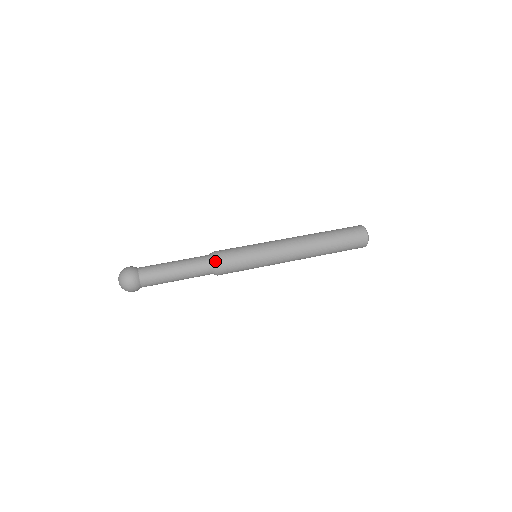
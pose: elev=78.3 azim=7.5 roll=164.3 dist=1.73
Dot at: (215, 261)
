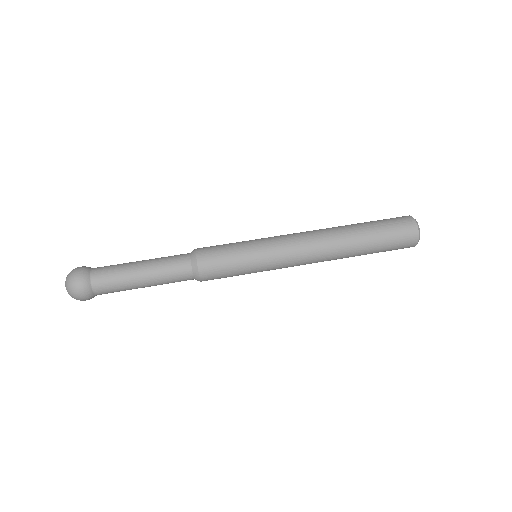
Dot at: (194, 252)
